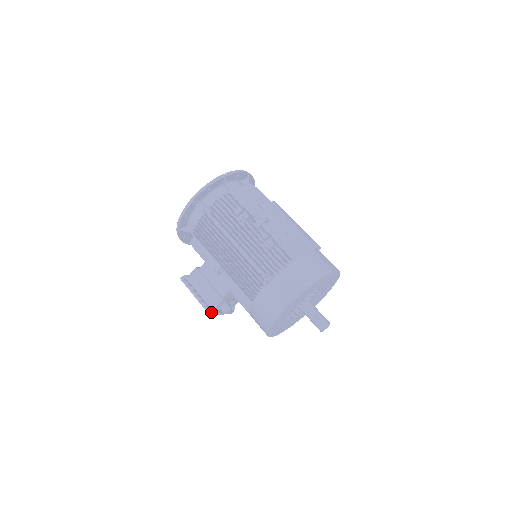
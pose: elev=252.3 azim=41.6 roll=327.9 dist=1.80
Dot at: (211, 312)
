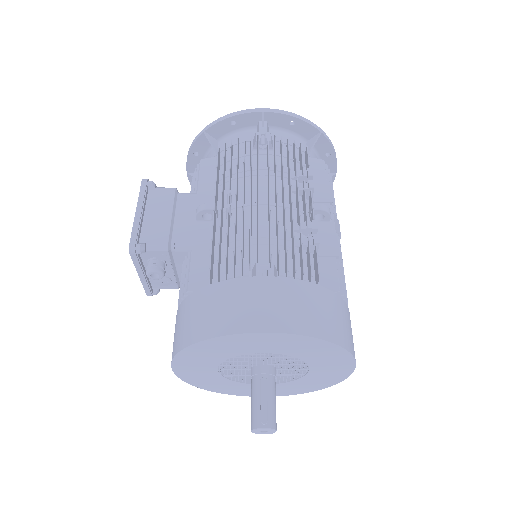
Dot at: (135, 248)
